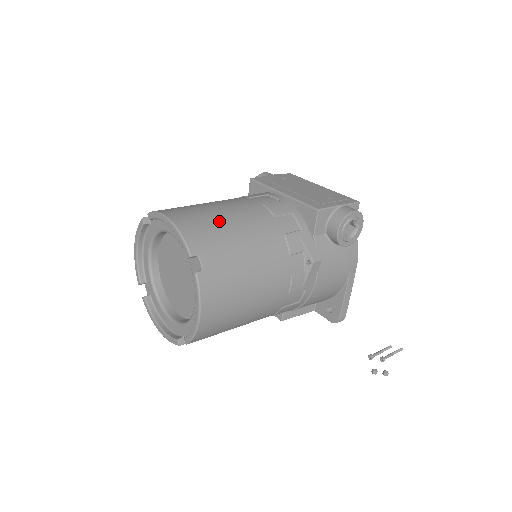
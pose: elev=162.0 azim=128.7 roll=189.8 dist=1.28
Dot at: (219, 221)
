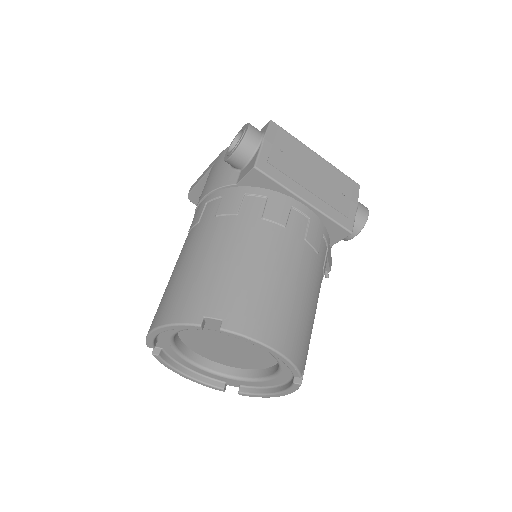
Dot at: (301, 310)
